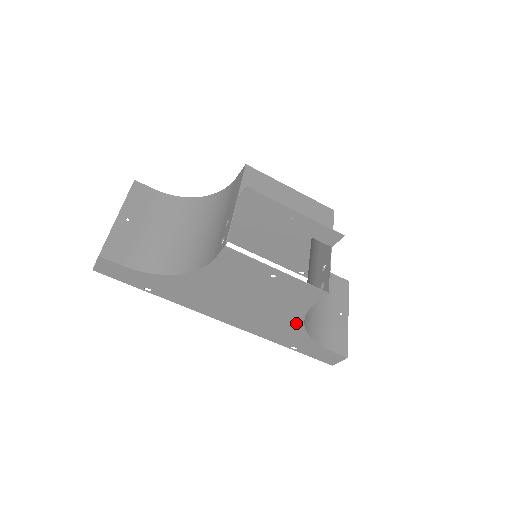
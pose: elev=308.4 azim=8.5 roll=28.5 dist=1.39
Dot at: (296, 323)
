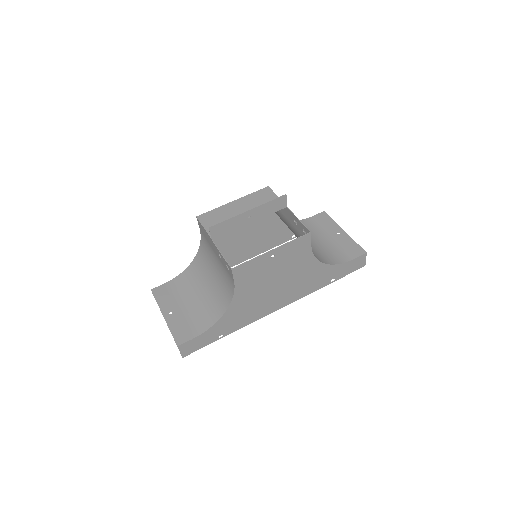
Dot at: (316, 266)
